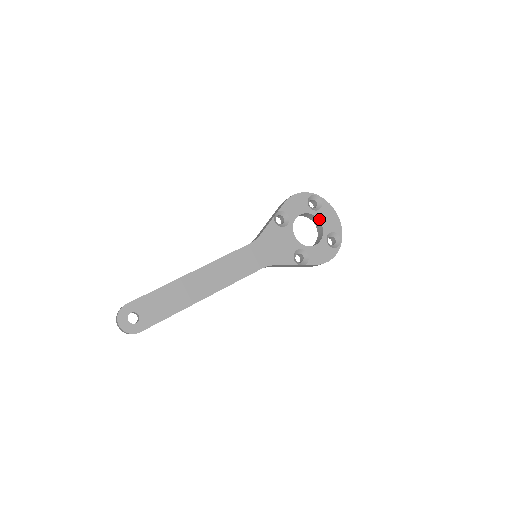
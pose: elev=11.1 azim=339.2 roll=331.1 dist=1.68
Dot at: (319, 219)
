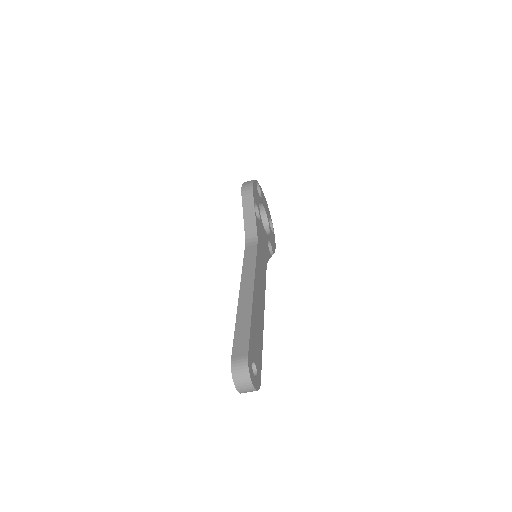
Dot at: (264, 206)
